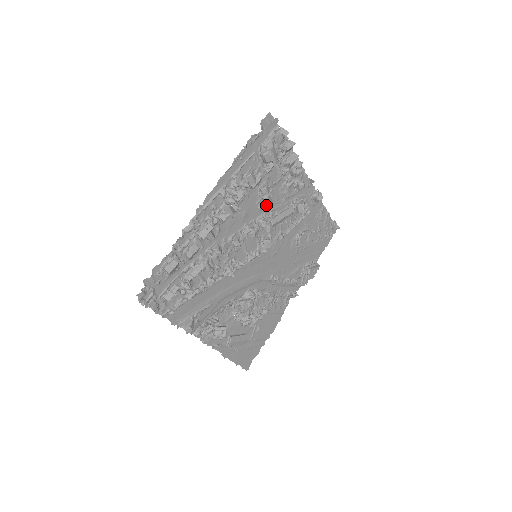
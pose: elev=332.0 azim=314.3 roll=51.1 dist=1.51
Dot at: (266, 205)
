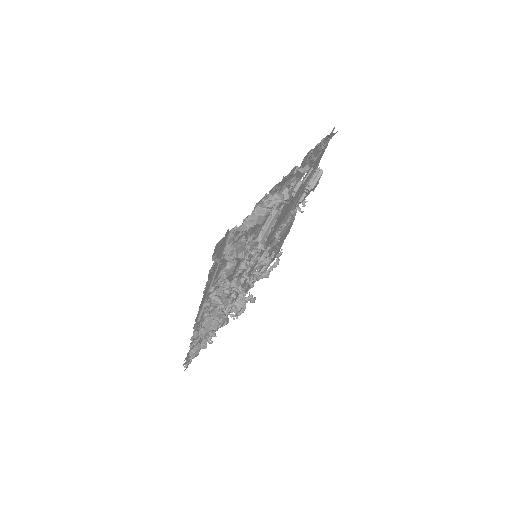
Dot at: occluded
